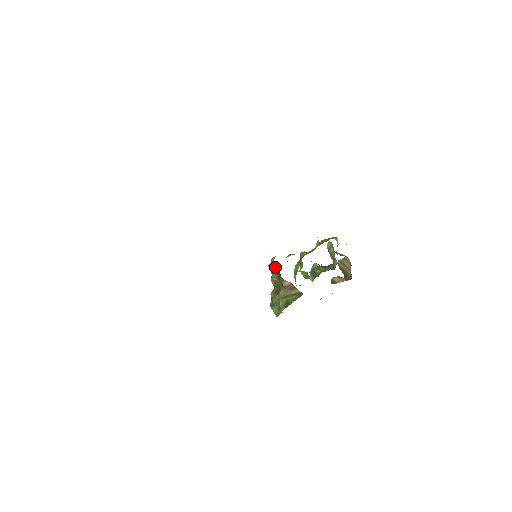
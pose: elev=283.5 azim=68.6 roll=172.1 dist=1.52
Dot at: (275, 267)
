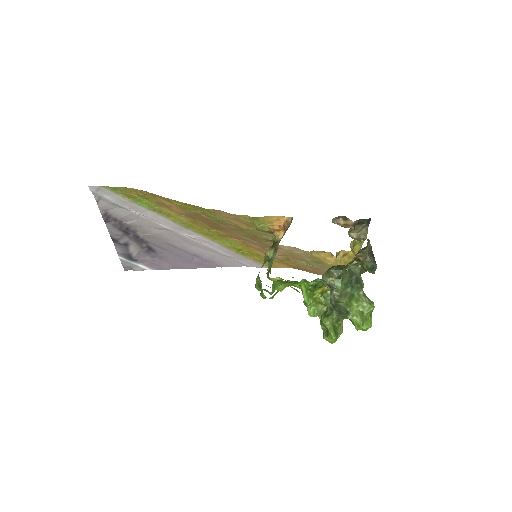
Dot at: occluded
